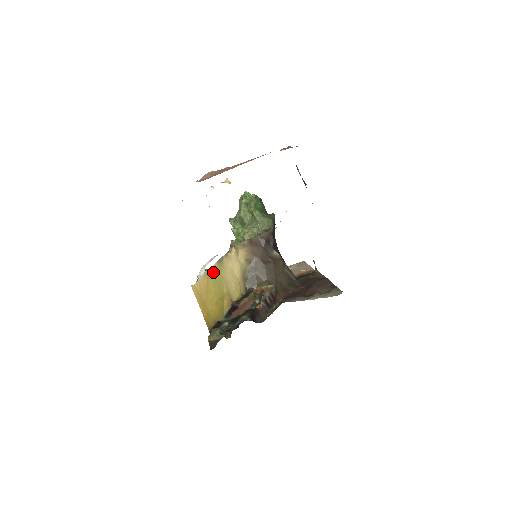
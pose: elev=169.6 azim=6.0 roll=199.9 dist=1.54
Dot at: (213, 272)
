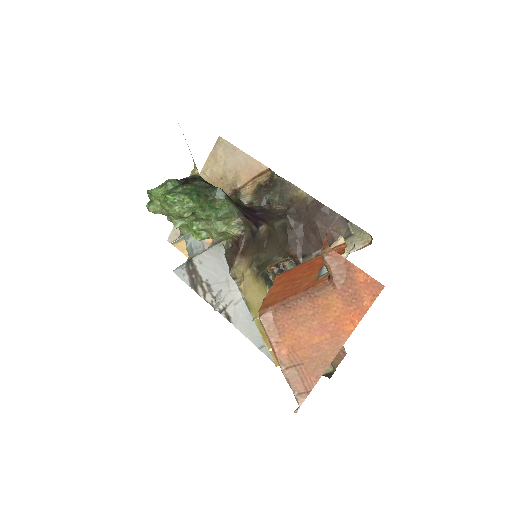
Dot at: (258, 324)
